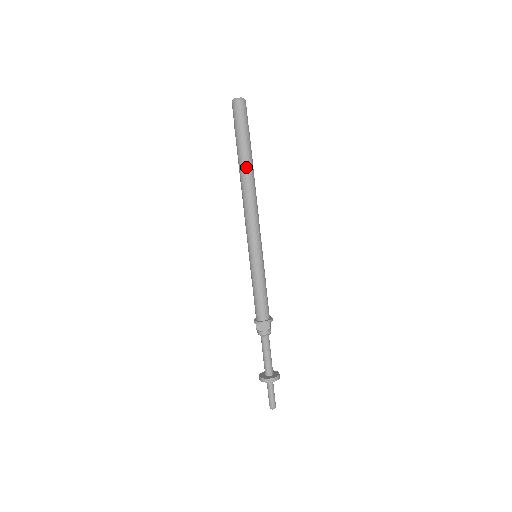
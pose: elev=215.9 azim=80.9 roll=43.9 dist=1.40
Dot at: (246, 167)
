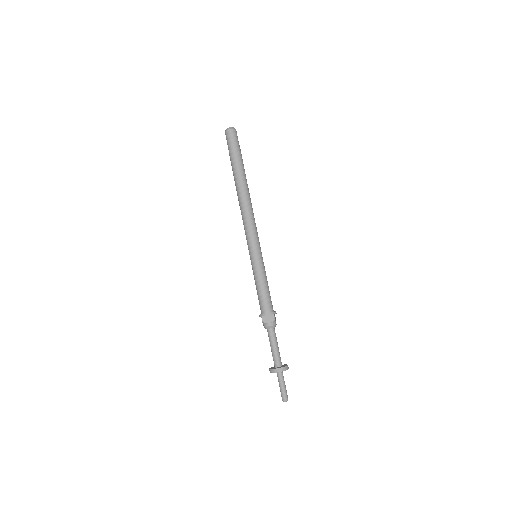
Dot at: (241, 180)
